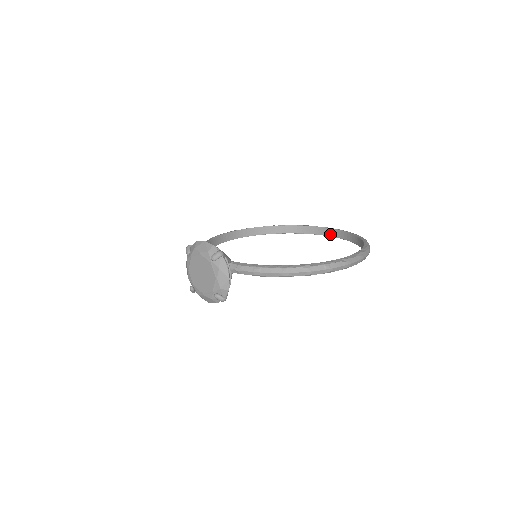
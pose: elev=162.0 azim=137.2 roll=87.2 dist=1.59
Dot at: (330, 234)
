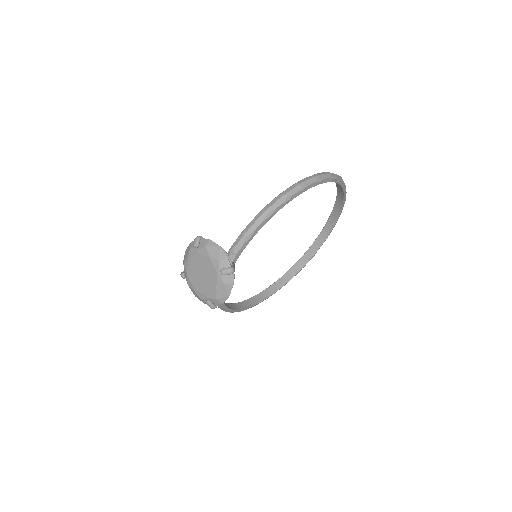
Dot at: (327, 232)
